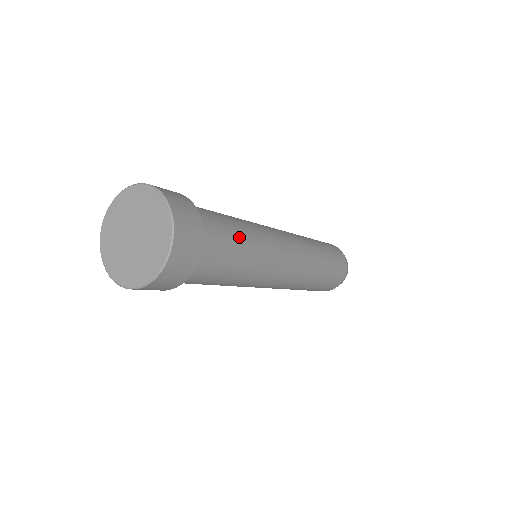
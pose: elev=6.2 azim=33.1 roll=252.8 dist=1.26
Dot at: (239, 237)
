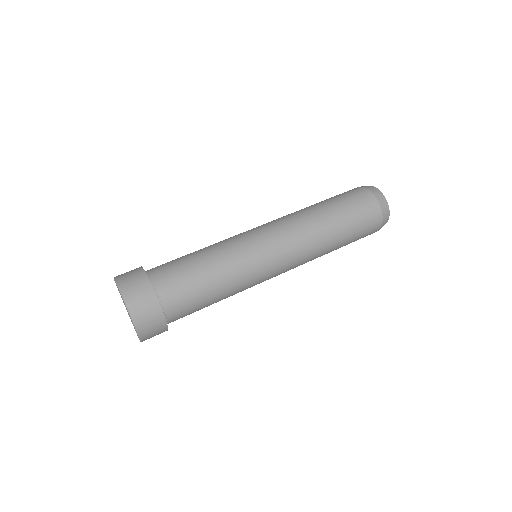
Dot at: occluded
